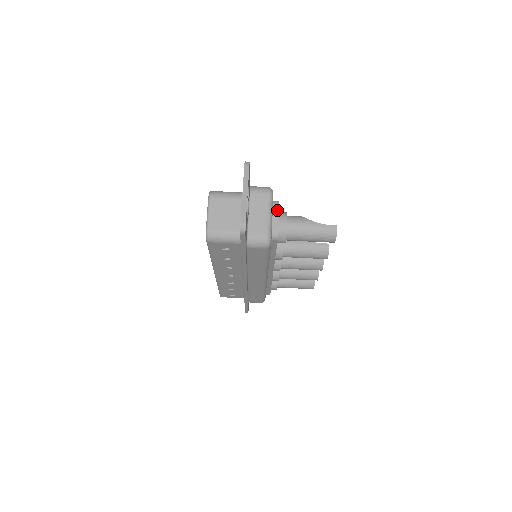
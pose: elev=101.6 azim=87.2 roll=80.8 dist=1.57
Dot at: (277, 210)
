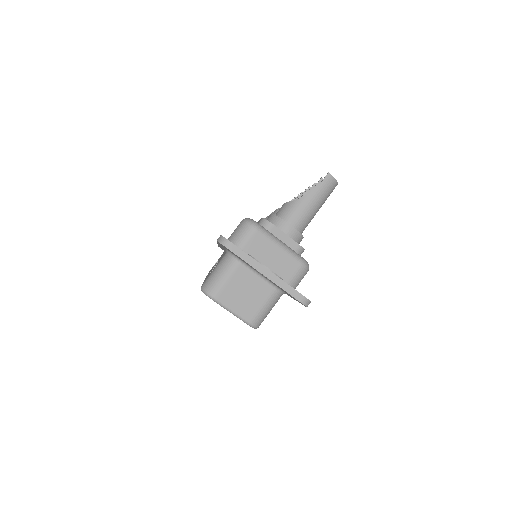
Dot at: (276, 230)
